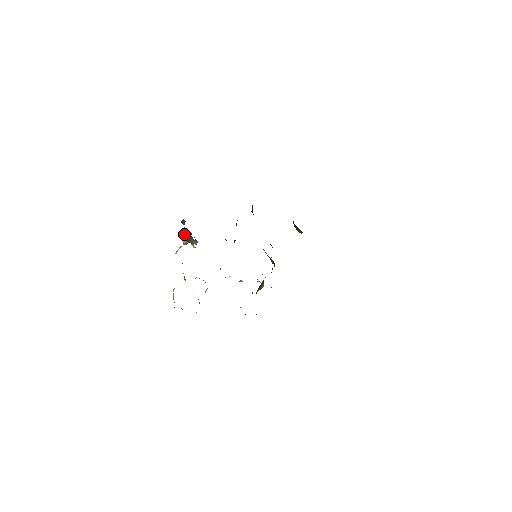
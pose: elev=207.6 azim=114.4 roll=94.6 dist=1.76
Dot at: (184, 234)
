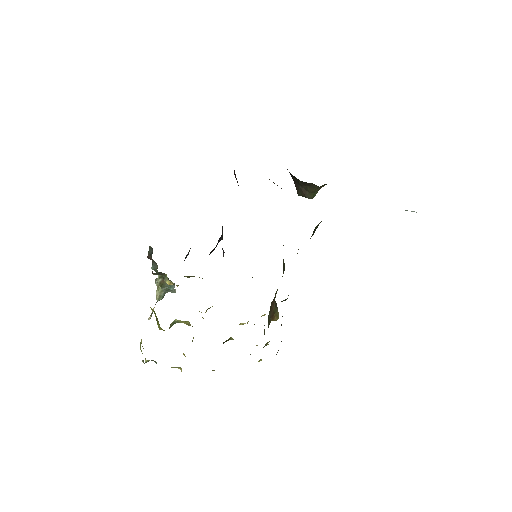
Dot at: (156, 283)
